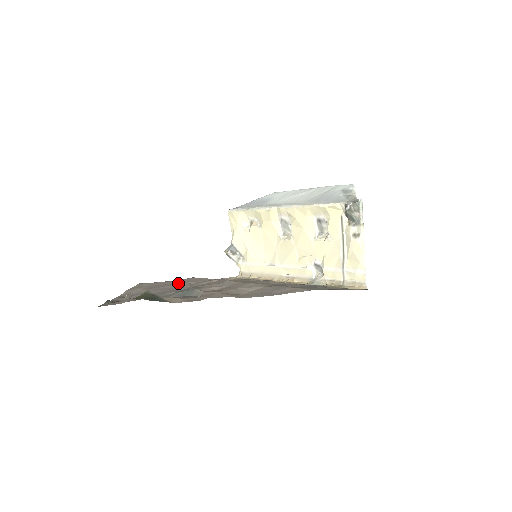
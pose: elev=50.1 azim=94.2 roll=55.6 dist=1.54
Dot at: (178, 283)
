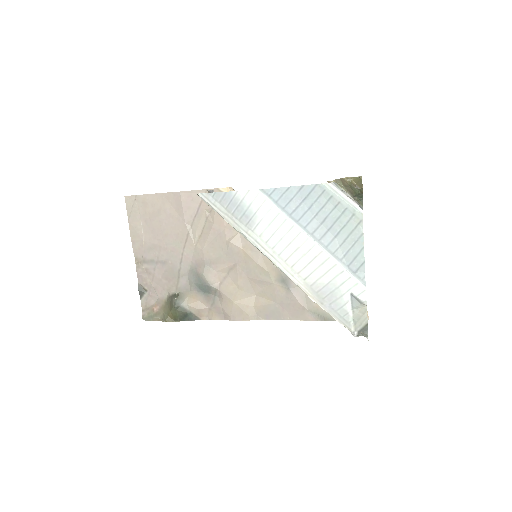
Dot at: (175, 225)
